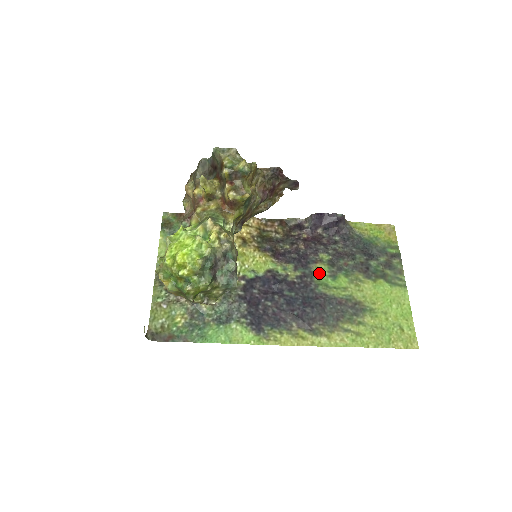
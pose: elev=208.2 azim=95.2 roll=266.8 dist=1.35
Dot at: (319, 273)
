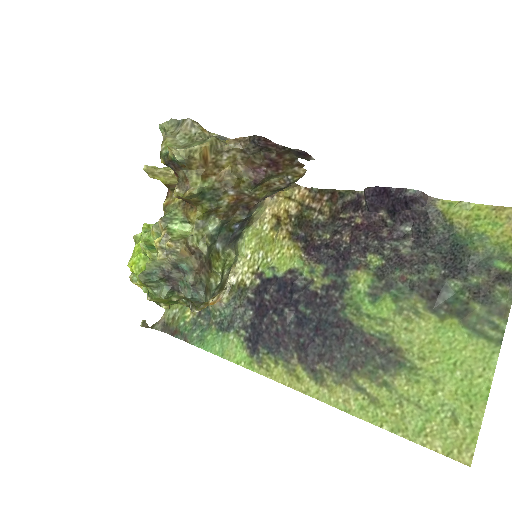
Dot at: (355, 286)
